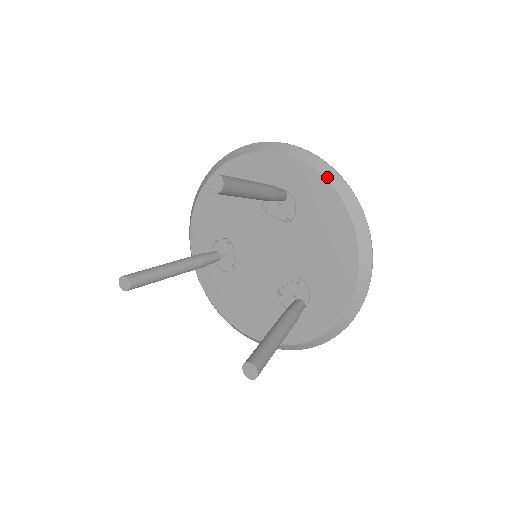
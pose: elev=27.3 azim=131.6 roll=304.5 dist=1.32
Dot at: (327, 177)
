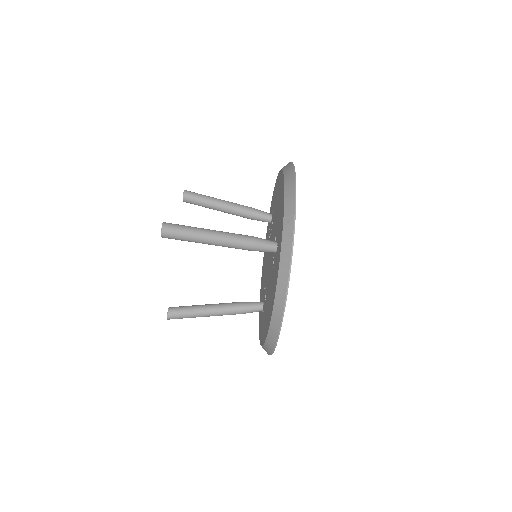
Dot at: occluded
